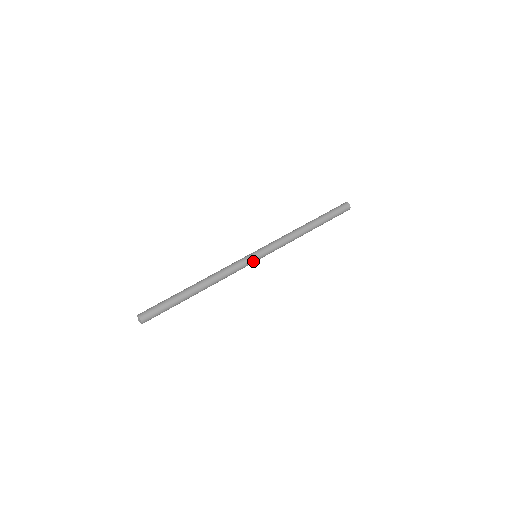
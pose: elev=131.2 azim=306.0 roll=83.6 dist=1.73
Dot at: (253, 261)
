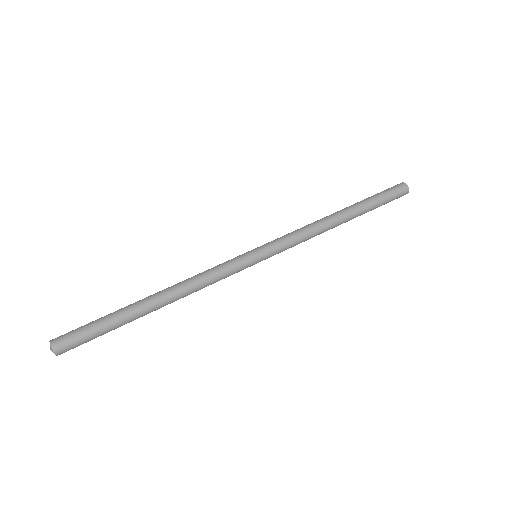
Dot at: (250, 263)
